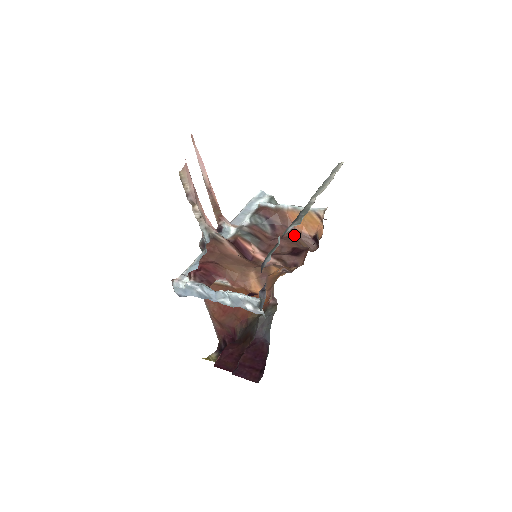
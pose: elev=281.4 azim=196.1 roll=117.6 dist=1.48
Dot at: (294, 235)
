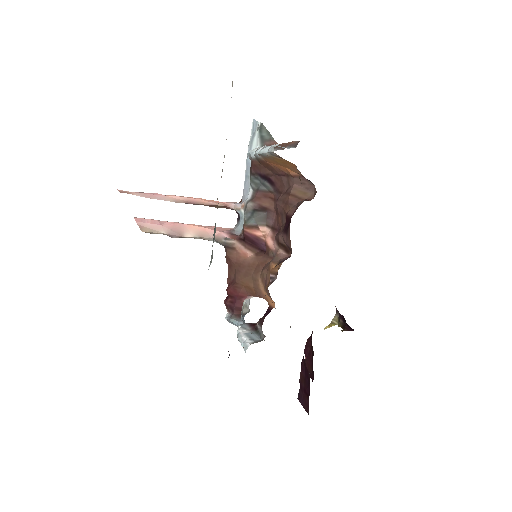
Dot at: (289, 183)
